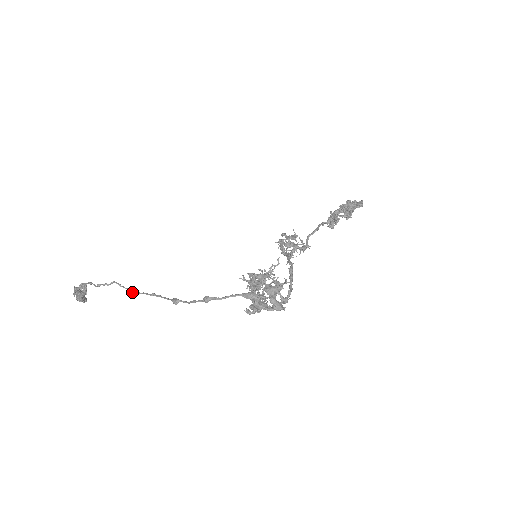
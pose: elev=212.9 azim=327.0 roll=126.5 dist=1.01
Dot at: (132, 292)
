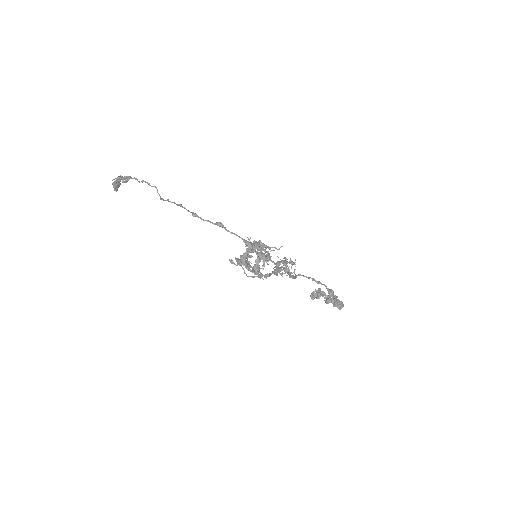
Dot at: (163, 199)
